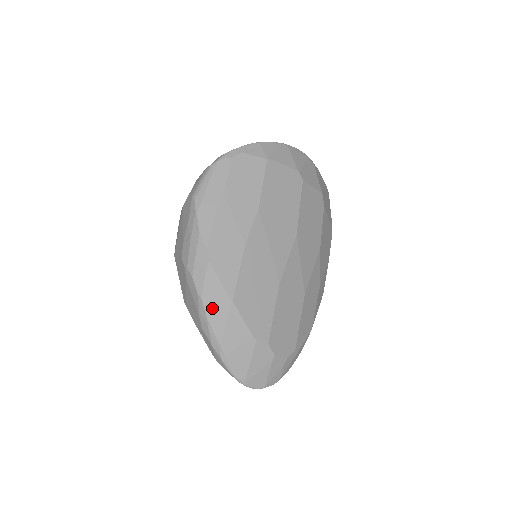
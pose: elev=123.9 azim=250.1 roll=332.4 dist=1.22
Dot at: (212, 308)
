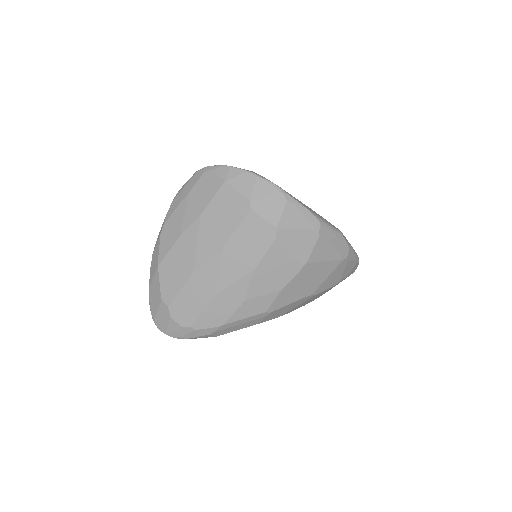
Dot at: (153, 264)
